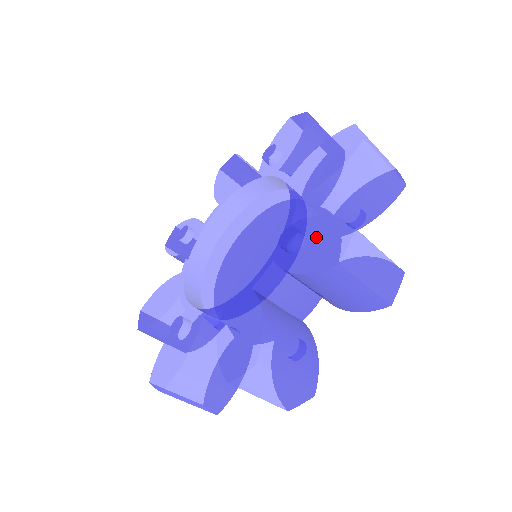
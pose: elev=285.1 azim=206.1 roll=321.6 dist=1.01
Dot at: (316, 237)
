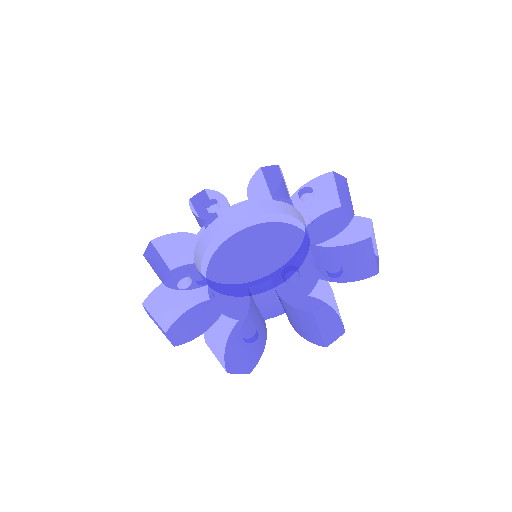
Dot at: (317, 187)
